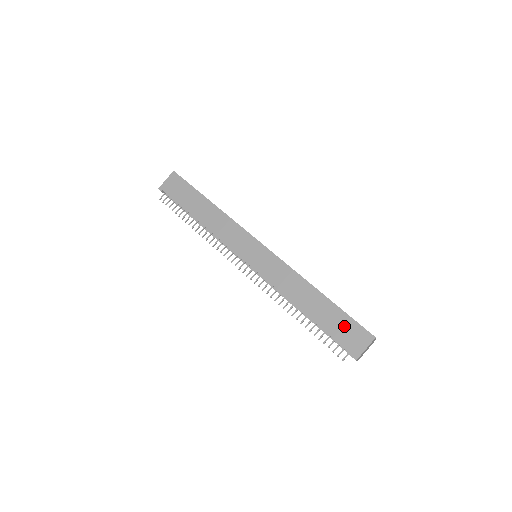
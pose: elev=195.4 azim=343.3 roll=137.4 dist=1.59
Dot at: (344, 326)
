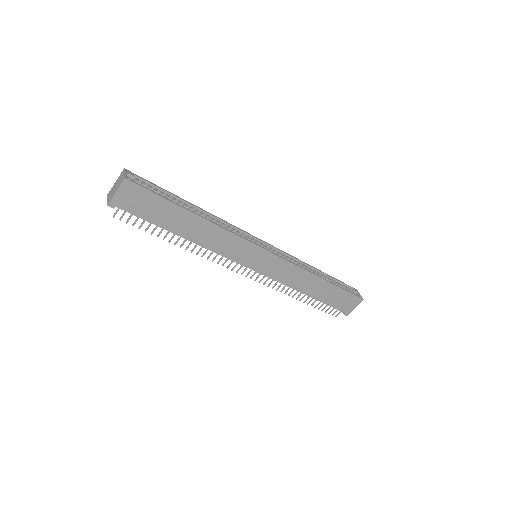
Dot at: (341, 298)
